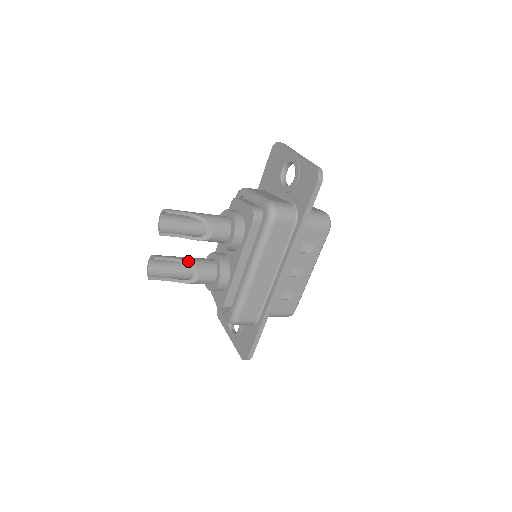
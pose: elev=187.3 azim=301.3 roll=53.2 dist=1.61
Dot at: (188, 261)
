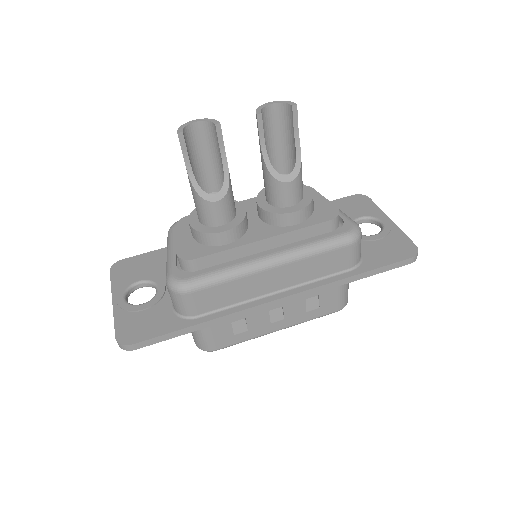
Dot at: occluded
